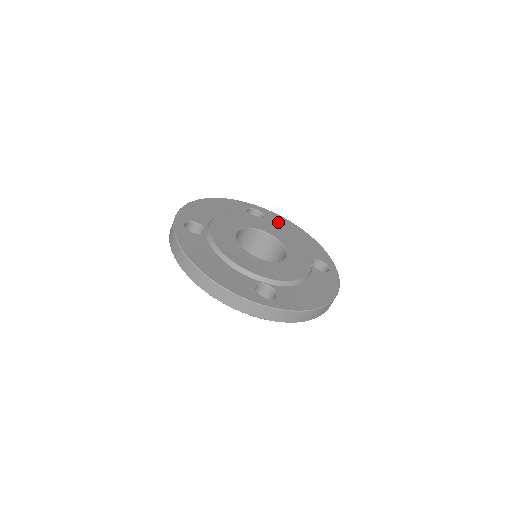
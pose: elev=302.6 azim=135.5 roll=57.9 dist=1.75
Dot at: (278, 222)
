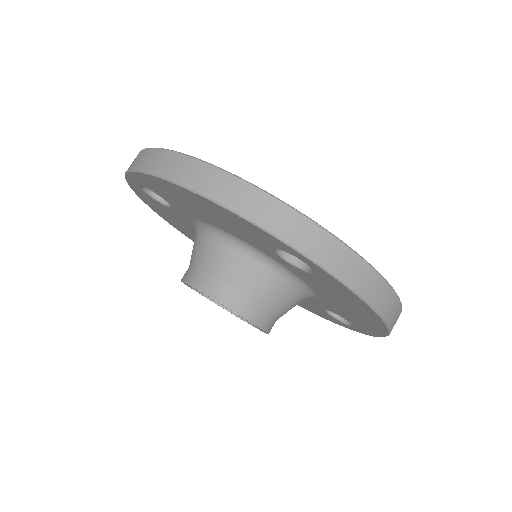
Dot at: occluded
